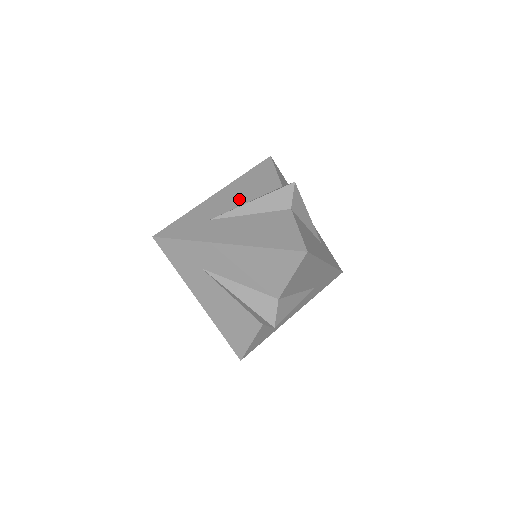
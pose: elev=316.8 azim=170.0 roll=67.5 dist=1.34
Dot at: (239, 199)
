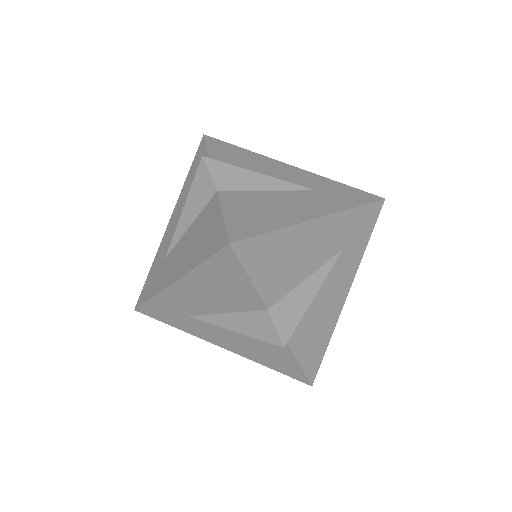
Dot at: occluded
